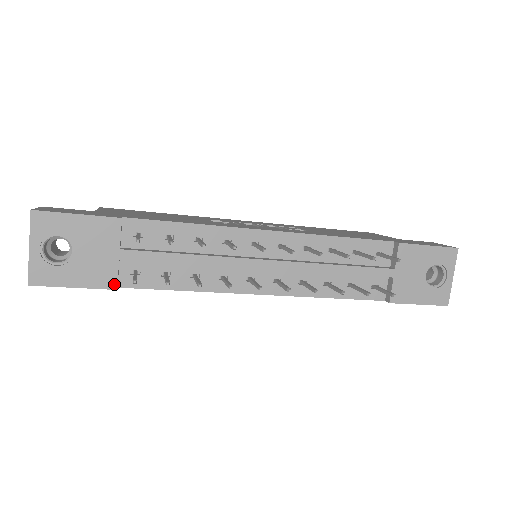
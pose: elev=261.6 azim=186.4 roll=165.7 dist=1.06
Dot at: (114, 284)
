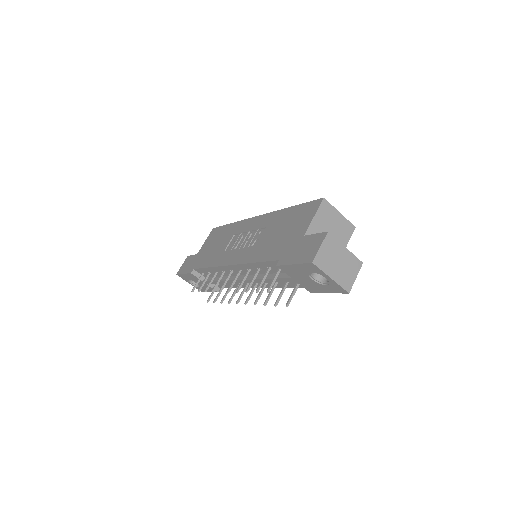
Dot at: (215, 291)
